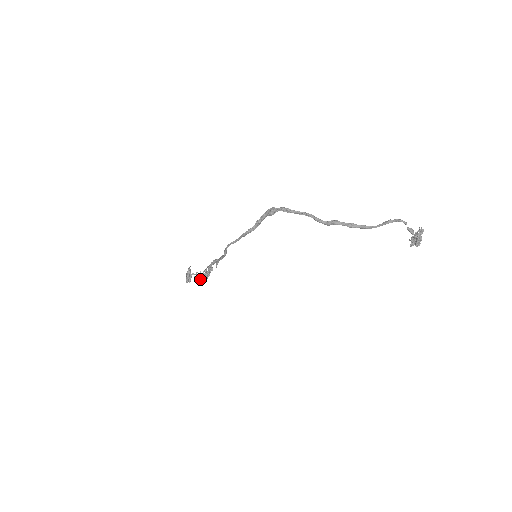
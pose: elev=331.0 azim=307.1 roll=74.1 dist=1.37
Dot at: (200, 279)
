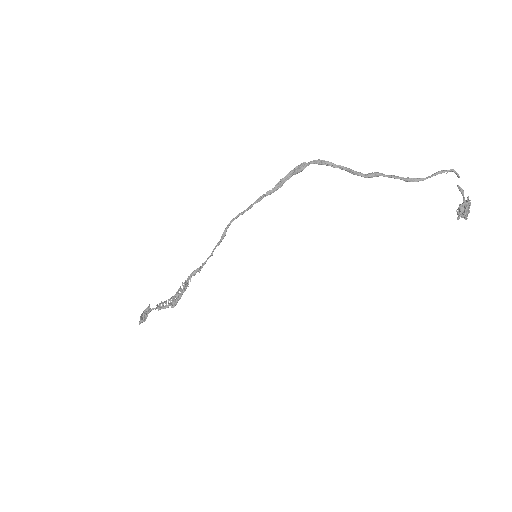
Dot at: (164, 308)
